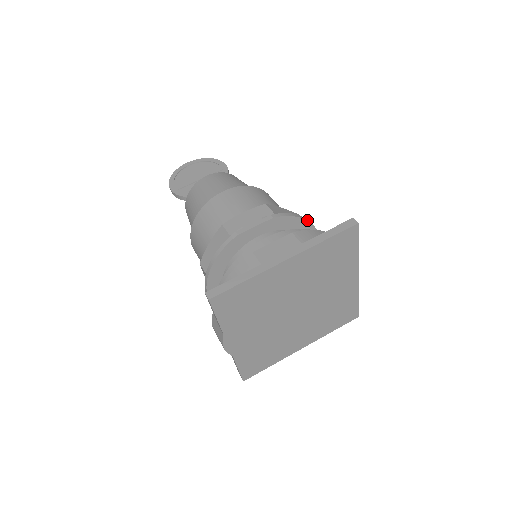
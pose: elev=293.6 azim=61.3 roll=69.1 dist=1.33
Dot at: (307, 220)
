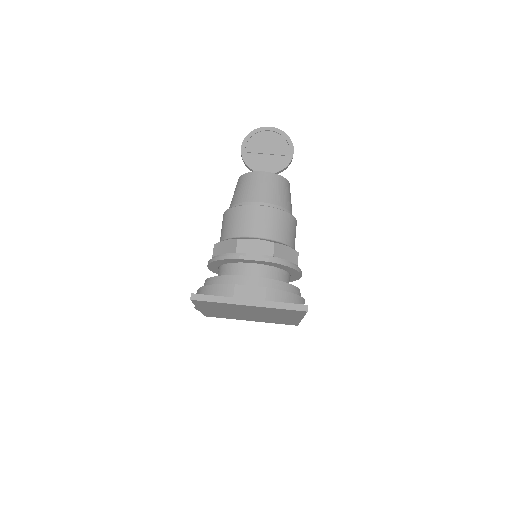
Dot at: (294, 268)
